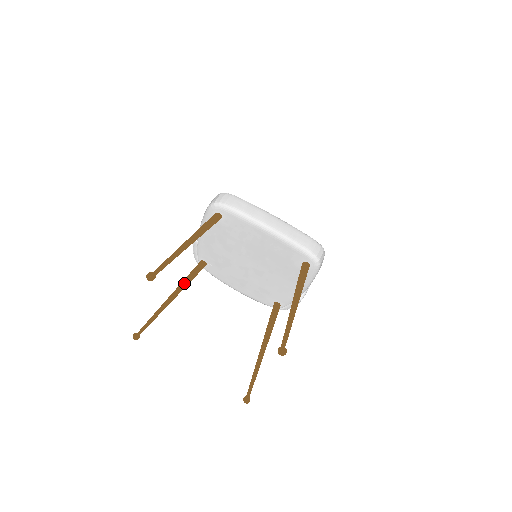
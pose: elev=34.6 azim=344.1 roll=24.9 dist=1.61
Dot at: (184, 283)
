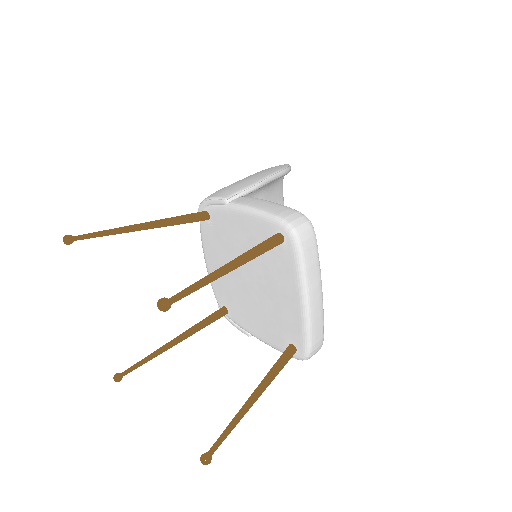
Dot at: (170, 223)
